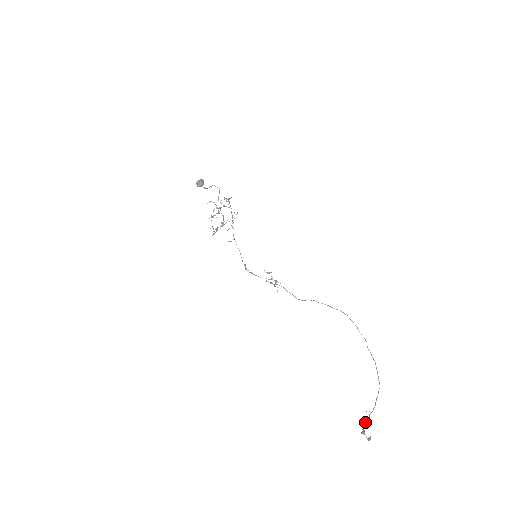
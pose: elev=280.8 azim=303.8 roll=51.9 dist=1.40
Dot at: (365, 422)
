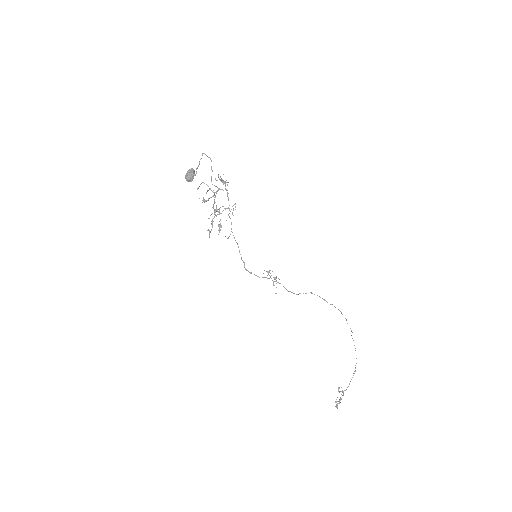
Dot at: (339, 388)
